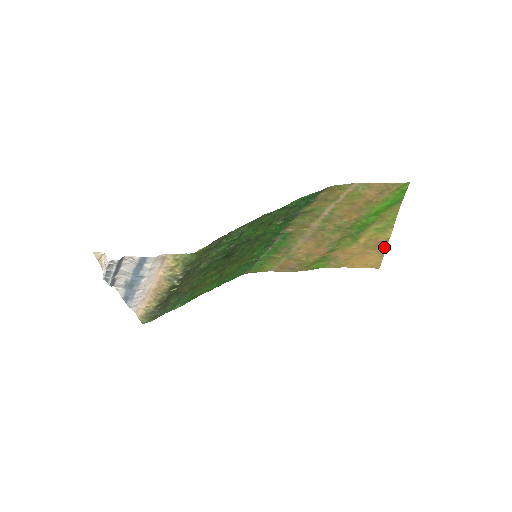
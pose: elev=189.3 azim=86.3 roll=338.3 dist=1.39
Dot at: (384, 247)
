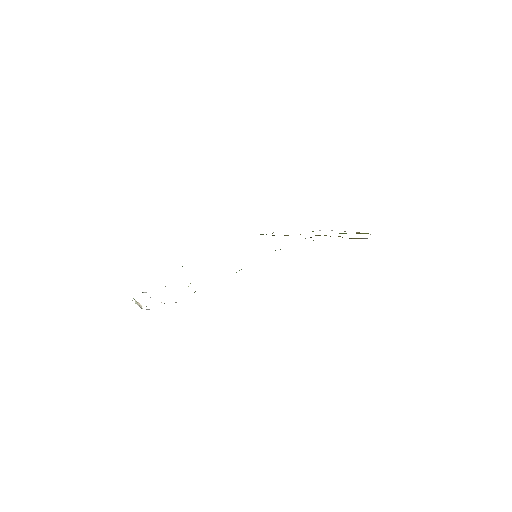
Dot at: occluded
